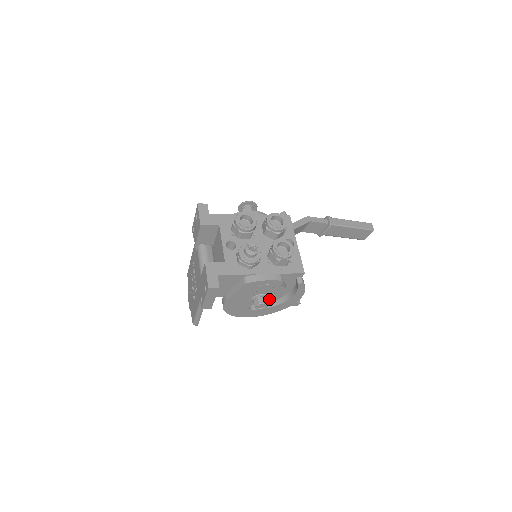
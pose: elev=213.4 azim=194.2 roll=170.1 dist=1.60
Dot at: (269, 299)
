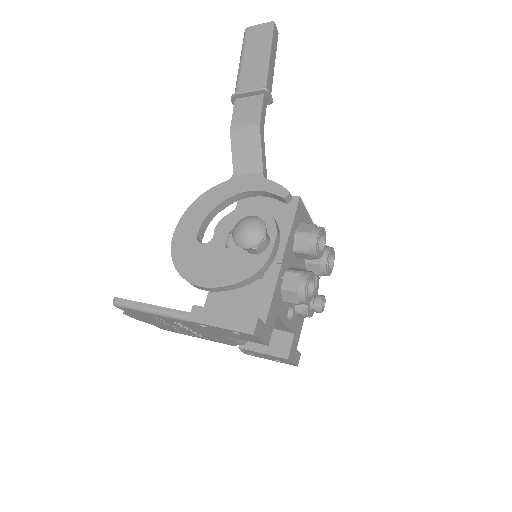
Dot at: occluded
